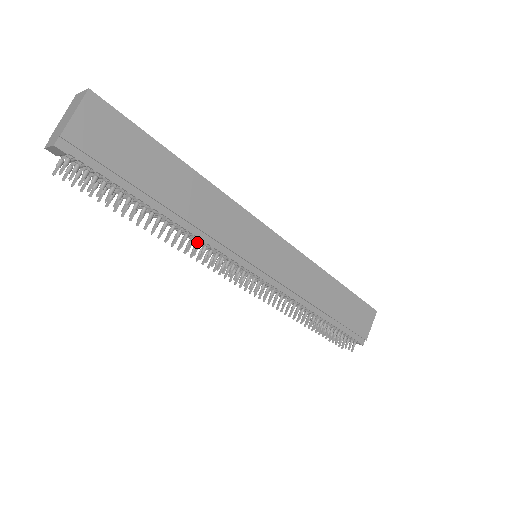
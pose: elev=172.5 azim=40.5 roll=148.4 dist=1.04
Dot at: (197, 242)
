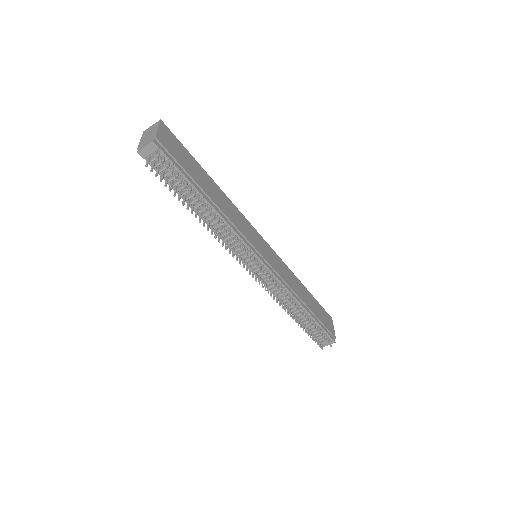
Dot at: (225, 234)
